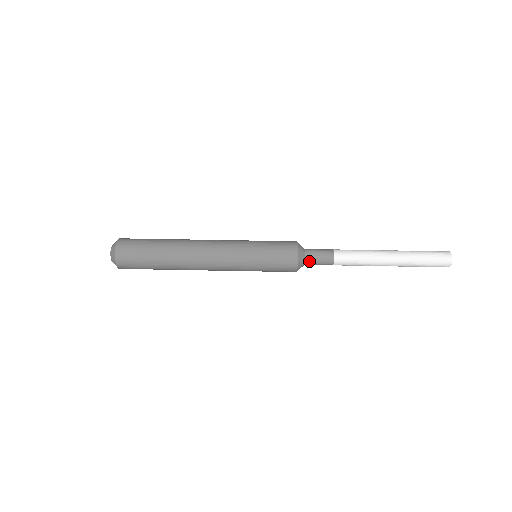
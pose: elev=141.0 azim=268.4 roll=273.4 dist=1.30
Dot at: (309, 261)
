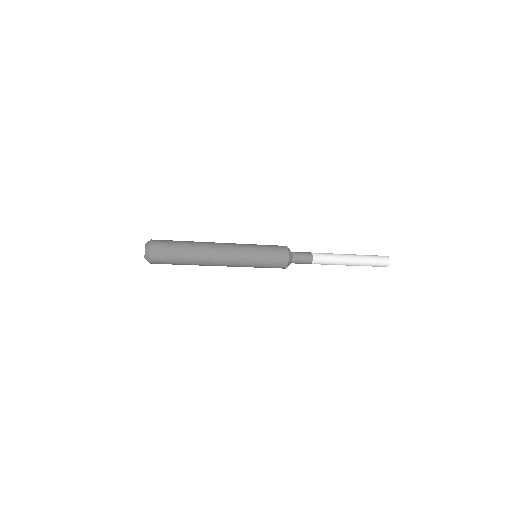
Dot at: (295, 259)
